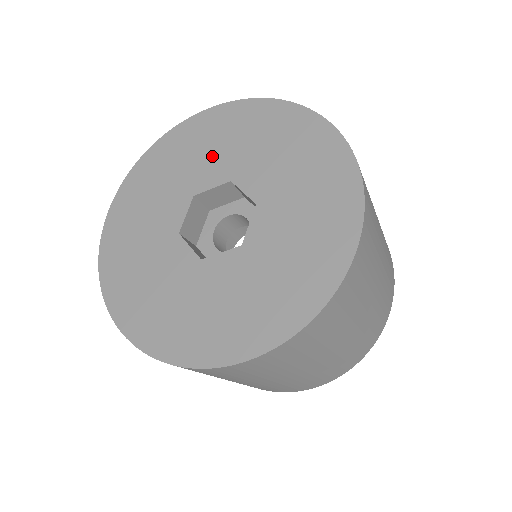
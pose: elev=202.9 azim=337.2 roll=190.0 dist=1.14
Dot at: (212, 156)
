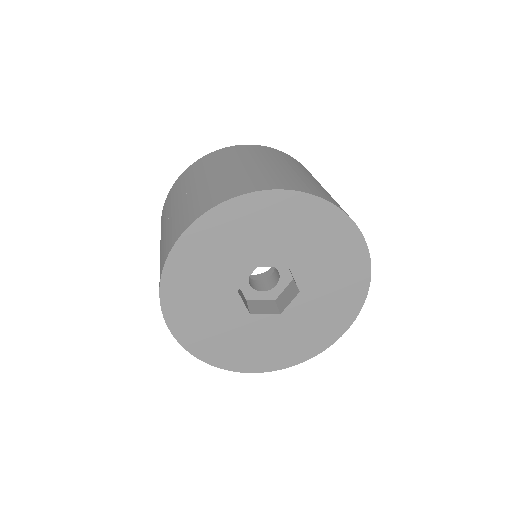
Dot at: (282, 240)
